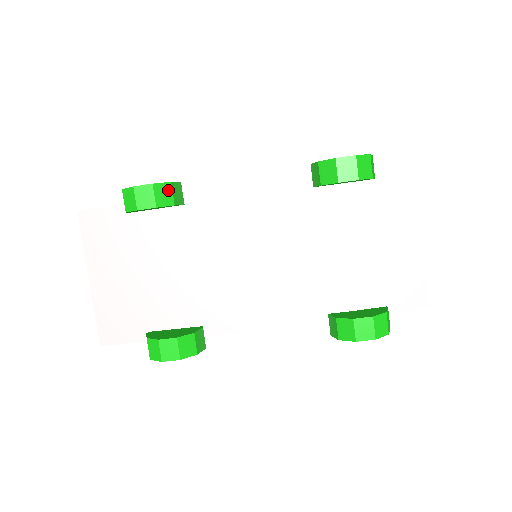
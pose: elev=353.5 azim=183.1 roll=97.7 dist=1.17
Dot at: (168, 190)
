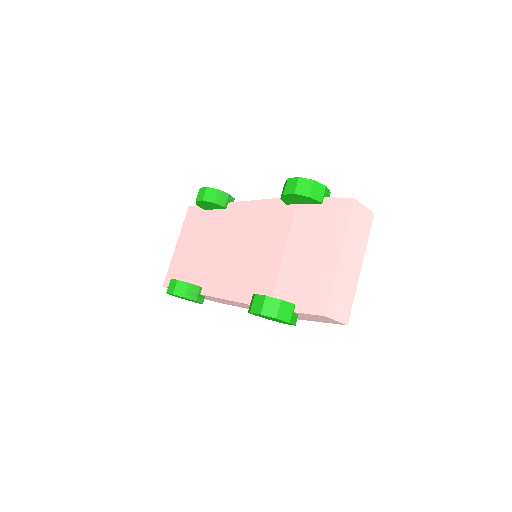
Dot at: (214, 193)
